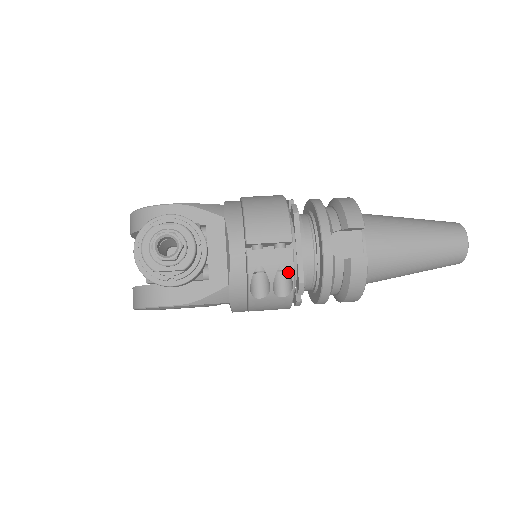
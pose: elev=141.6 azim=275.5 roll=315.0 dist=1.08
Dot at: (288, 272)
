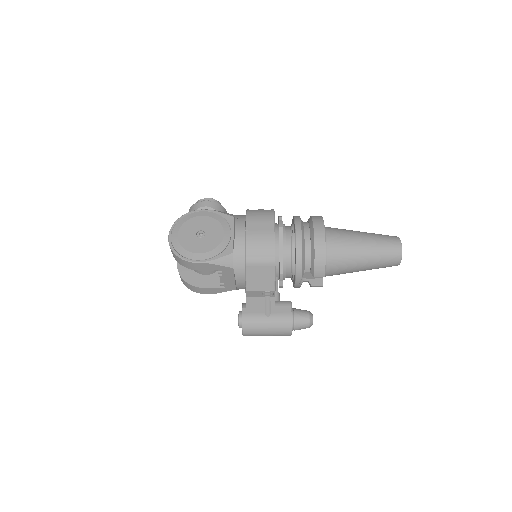
Dot at: occluded
